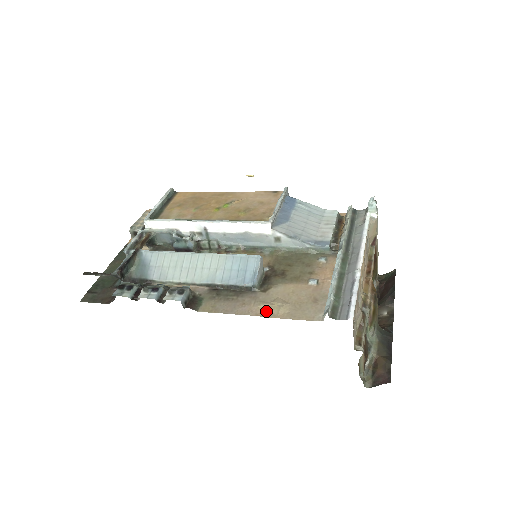
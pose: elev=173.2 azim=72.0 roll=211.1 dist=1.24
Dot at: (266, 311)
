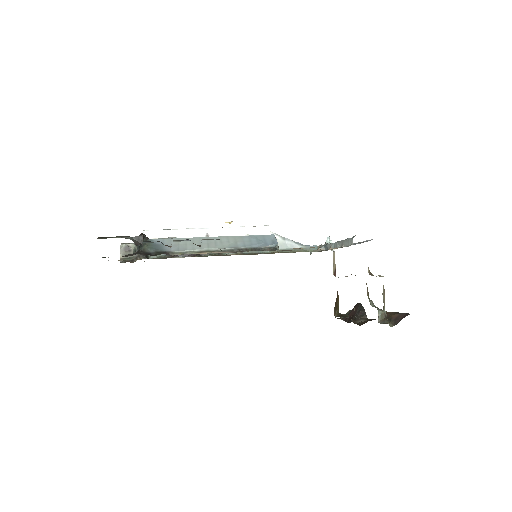
Dot at: (300, 248)
